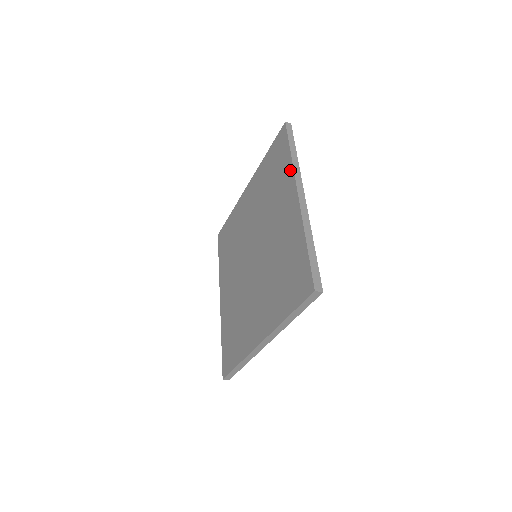
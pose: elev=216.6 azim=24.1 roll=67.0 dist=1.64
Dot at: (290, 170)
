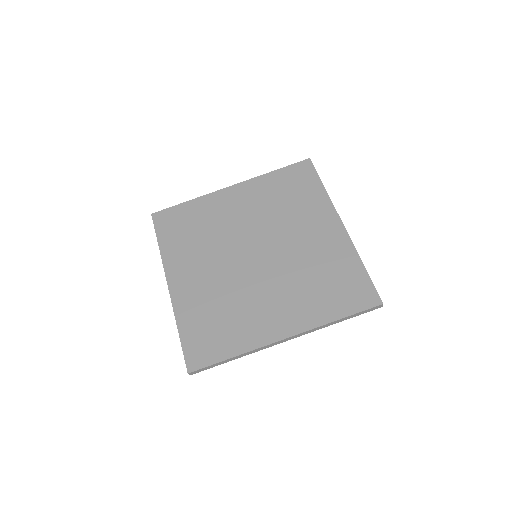
Dot at: (326, 200)
